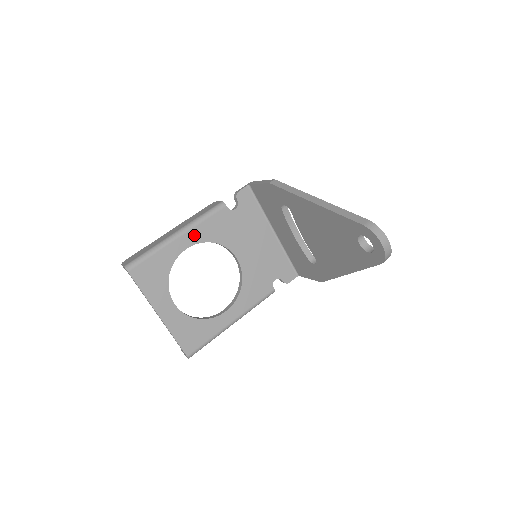
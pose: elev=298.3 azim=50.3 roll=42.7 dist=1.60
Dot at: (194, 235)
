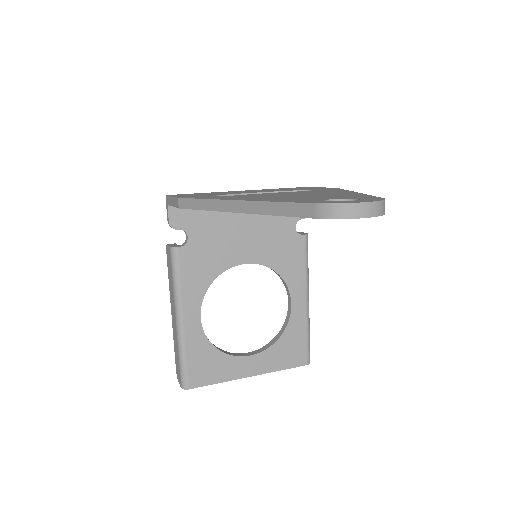
Dot at: (190, 302)
